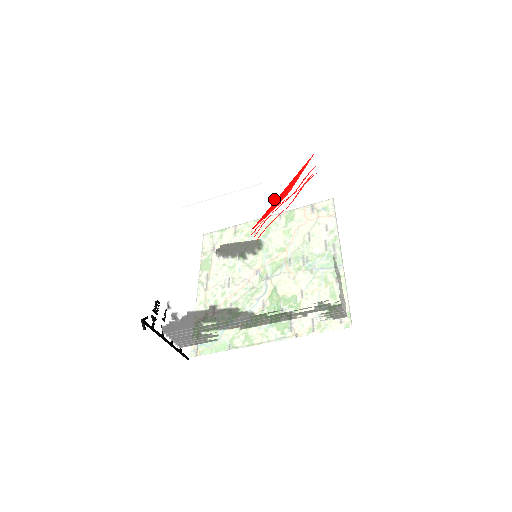
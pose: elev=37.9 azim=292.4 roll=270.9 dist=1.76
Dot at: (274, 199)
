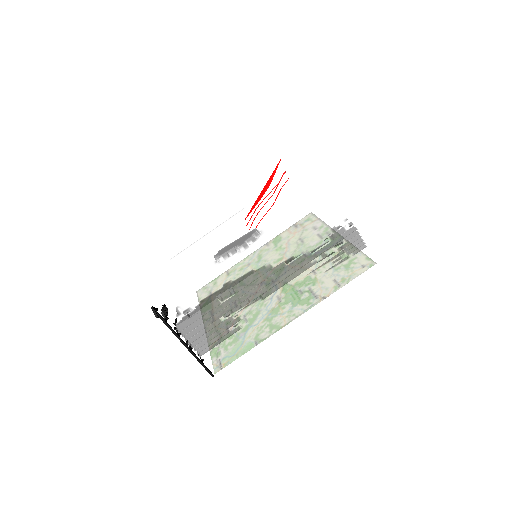
Dot at: (257, 210)
